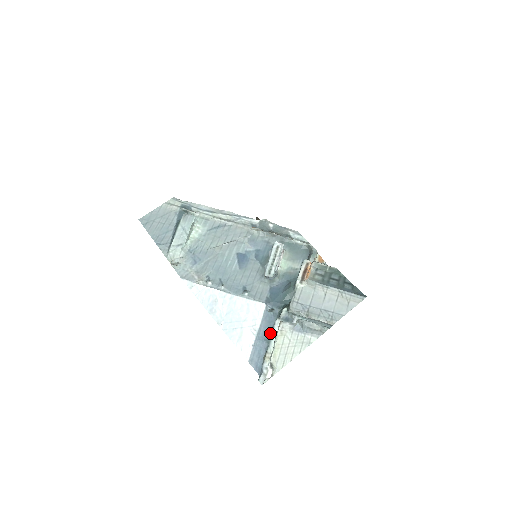
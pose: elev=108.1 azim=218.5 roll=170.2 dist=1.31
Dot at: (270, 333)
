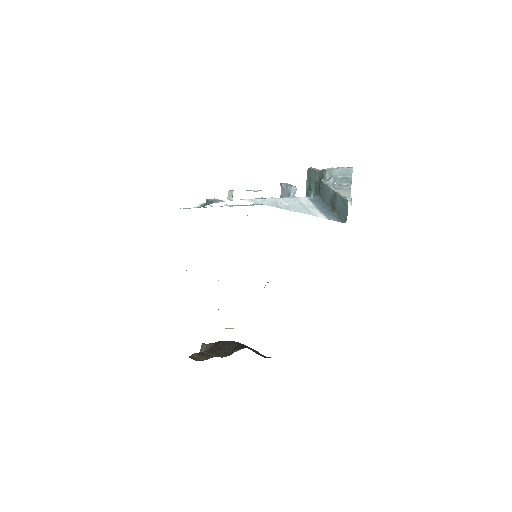
Dot at: (323, 206)
